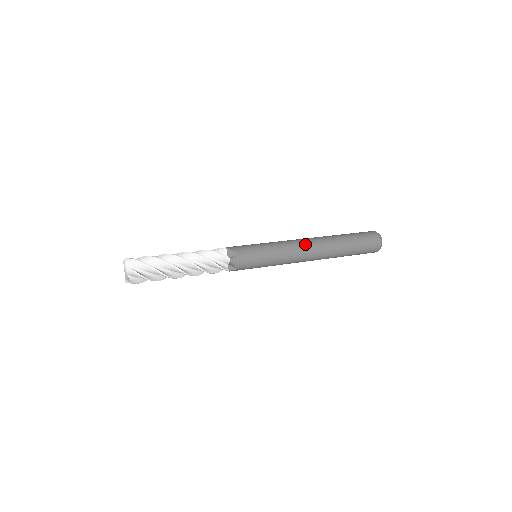
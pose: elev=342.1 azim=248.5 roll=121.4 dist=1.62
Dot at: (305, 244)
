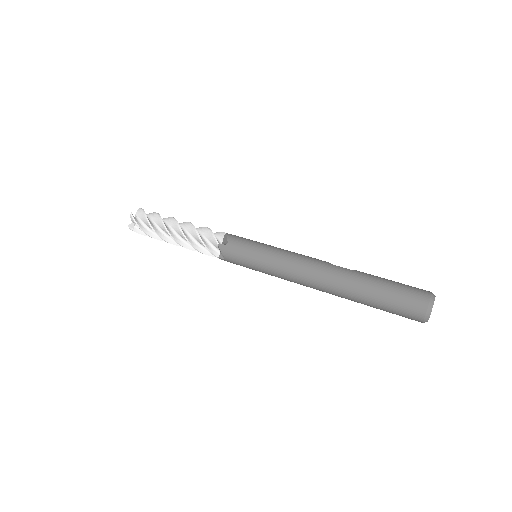
Dot at: (307, 282)
